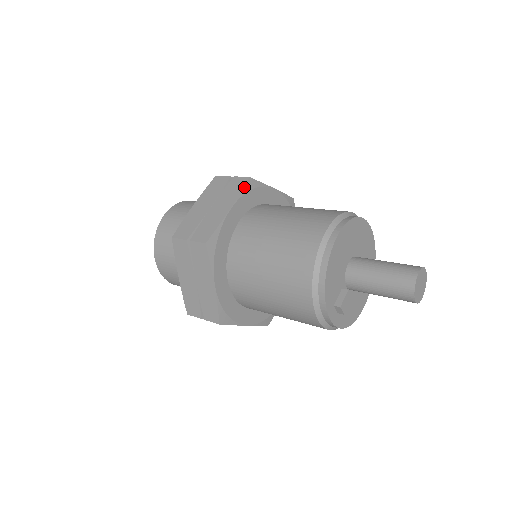
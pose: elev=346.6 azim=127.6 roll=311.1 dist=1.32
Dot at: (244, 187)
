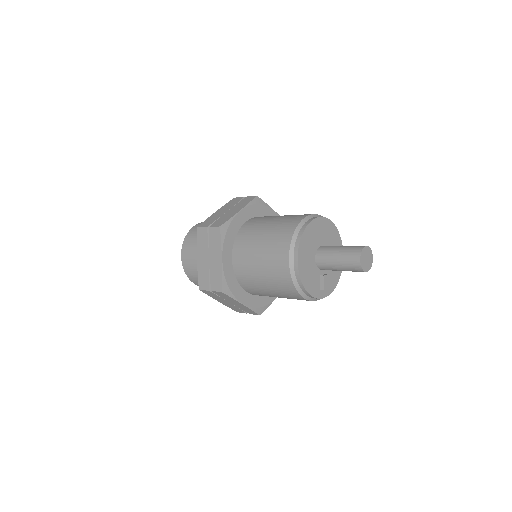
Dot at: (221, 237)
